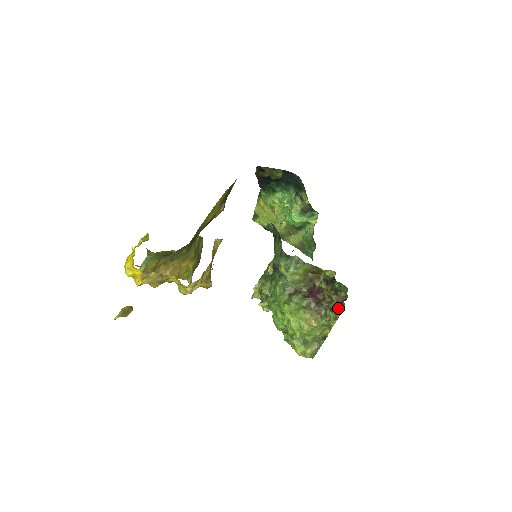
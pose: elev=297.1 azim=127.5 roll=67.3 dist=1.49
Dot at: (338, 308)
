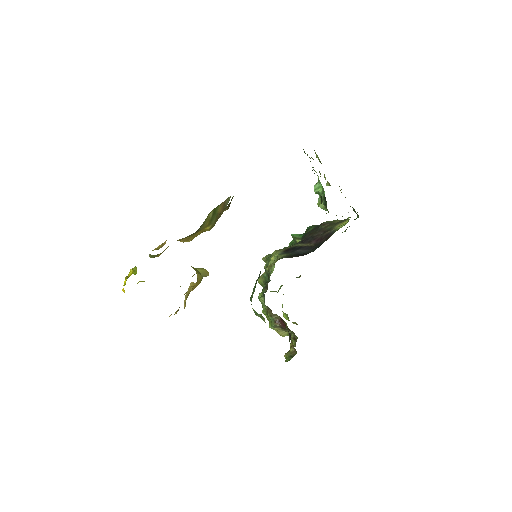
Dot at: occluded
